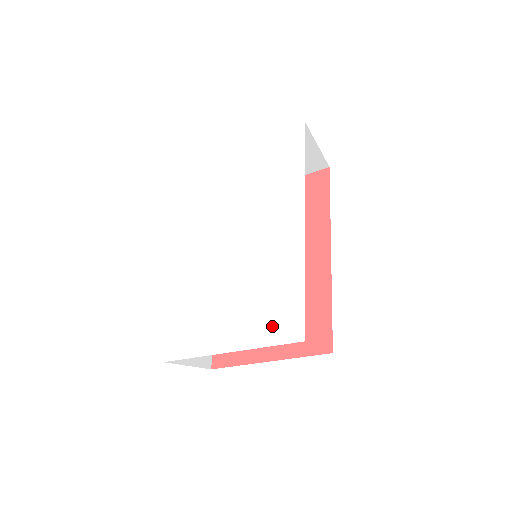
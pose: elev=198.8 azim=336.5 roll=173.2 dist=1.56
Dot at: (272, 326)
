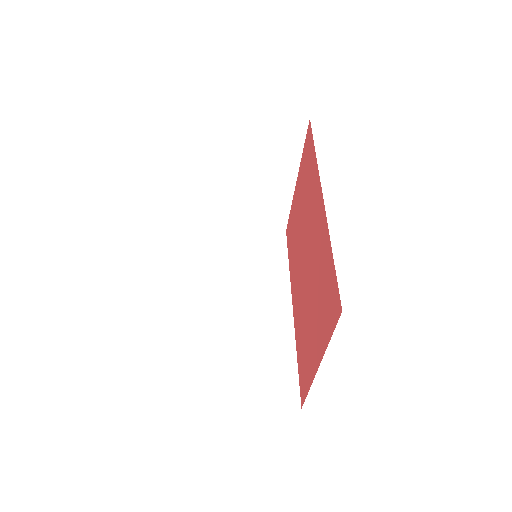
Dot at: occluded
